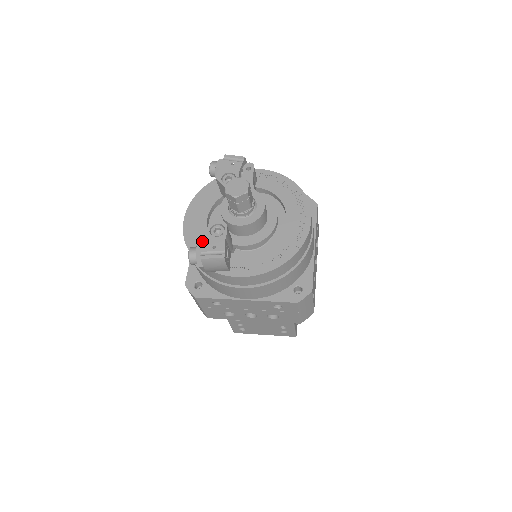
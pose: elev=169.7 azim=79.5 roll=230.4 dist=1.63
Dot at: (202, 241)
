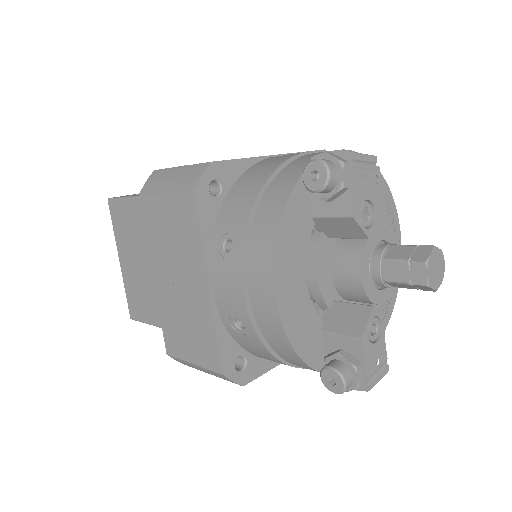
Dot at: (365, 360)
